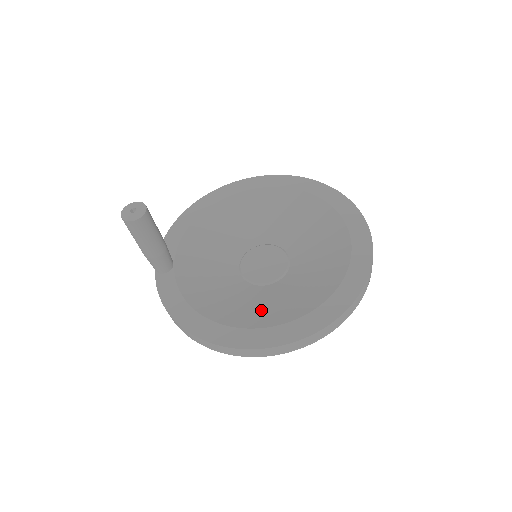
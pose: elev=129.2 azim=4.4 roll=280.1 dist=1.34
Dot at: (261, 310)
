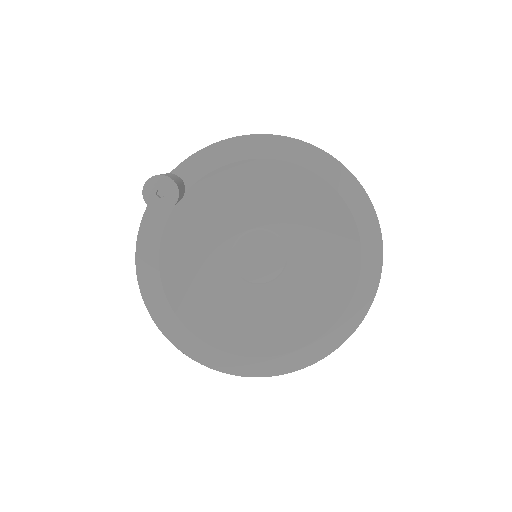
Dot at: (209, 309)
